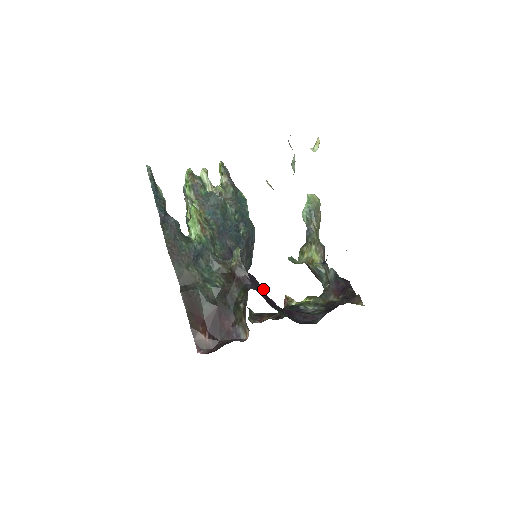
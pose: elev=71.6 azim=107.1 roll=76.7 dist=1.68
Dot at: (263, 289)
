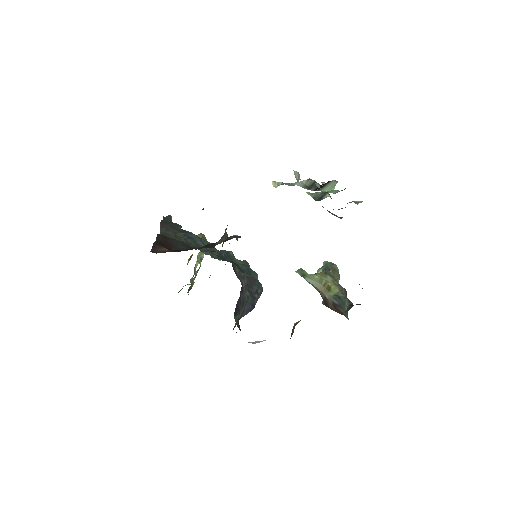
Dot at: occluded
